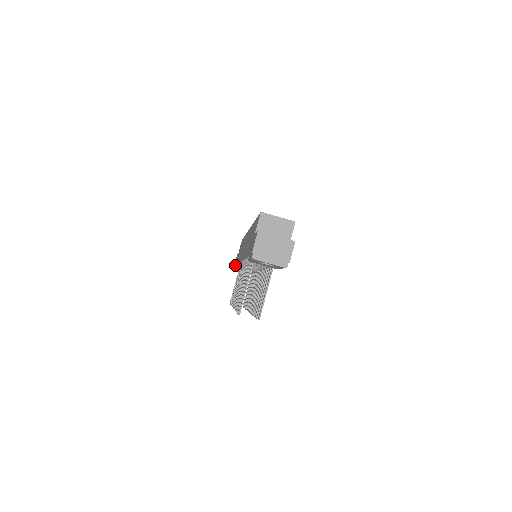
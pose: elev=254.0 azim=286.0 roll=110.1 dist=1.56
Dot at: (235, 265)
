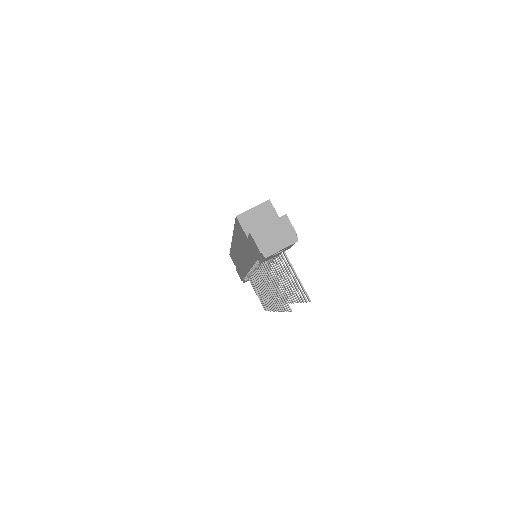
Dot at: occluded
